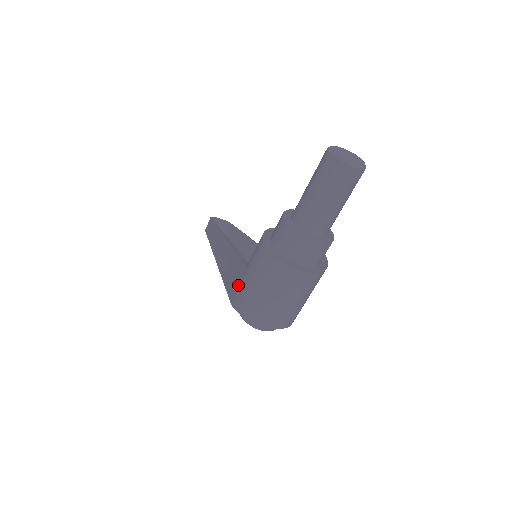
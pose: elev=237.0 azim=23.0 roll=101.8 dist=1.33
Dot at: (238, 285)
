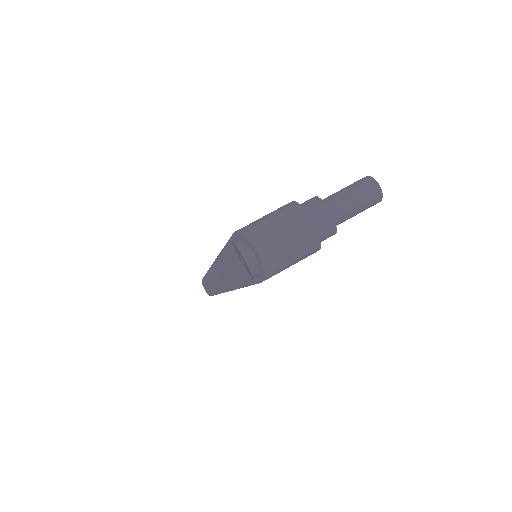
Dot at: occluded
